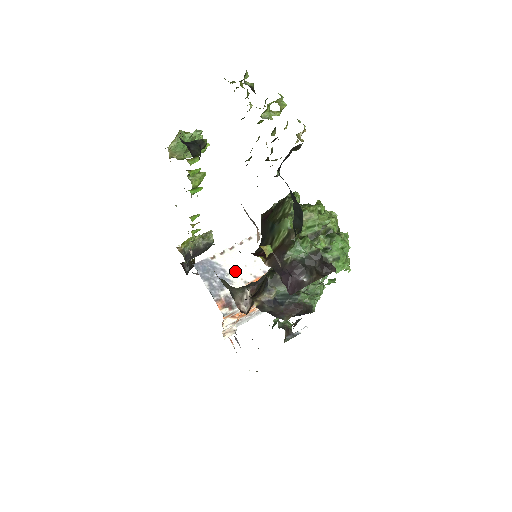
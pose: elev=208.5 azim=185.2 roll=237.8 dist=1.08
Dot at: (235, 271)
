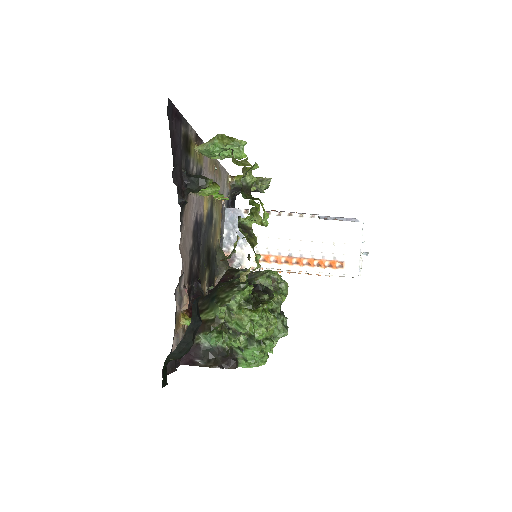
Dot at: (256, 236)
